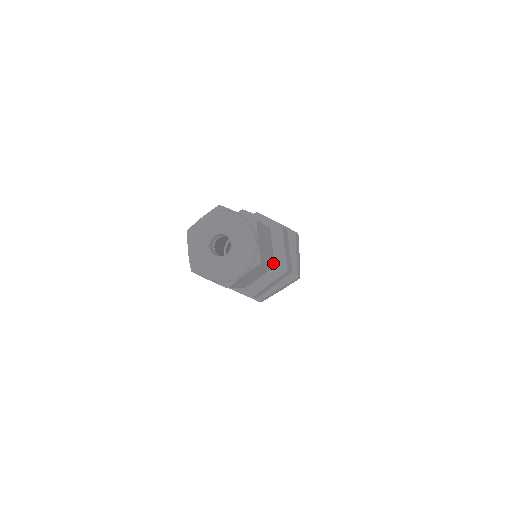
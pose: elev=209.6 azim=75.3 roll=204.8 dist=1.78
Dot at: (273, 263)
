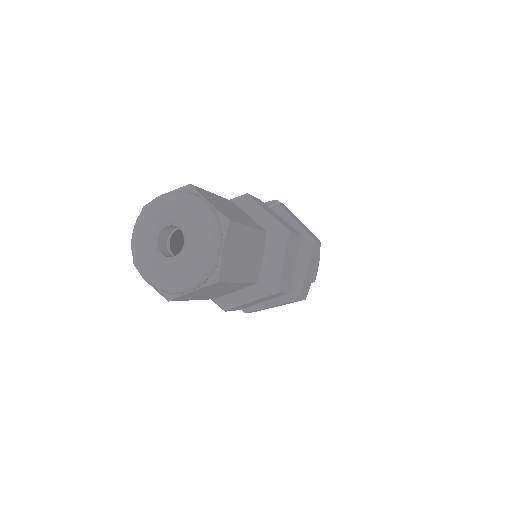
Dot at: (256, 279)
